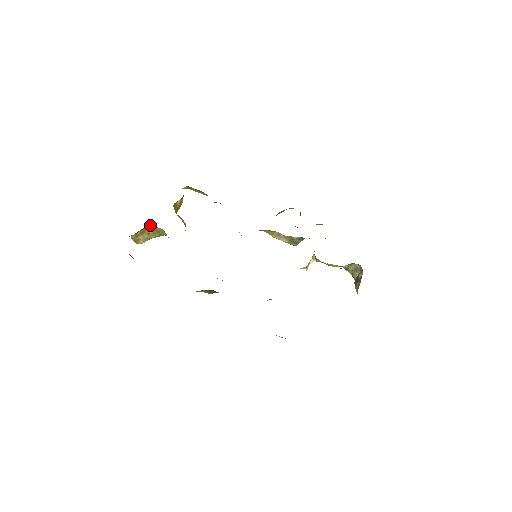
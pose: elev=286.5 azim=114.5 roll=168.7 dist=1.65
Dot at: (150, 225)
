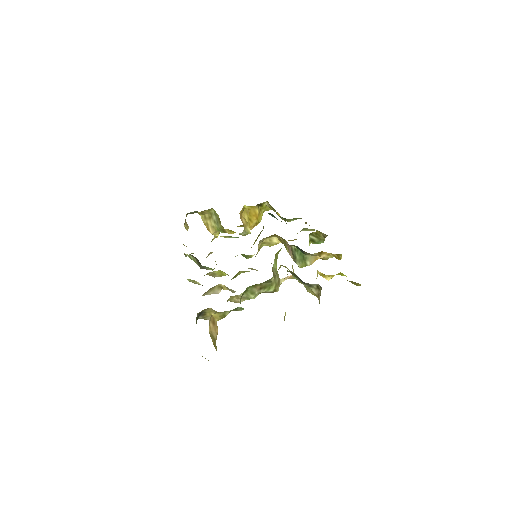
Dot at: (214, 210)
